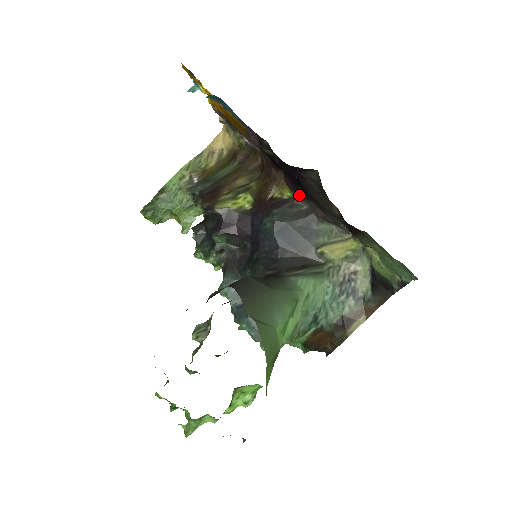
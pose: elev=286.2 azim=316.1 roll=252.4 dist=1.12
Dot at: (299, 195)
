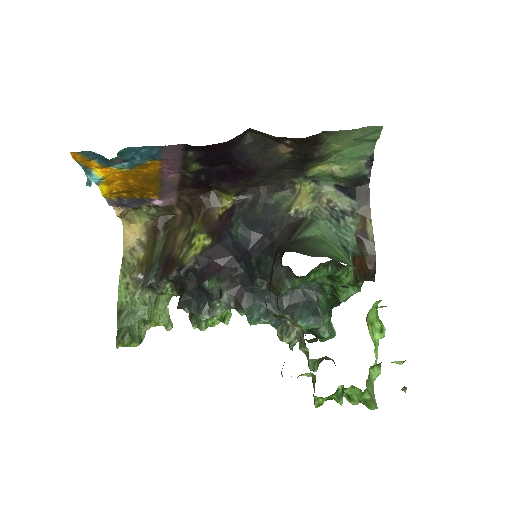
Dot at: (239, 191)
